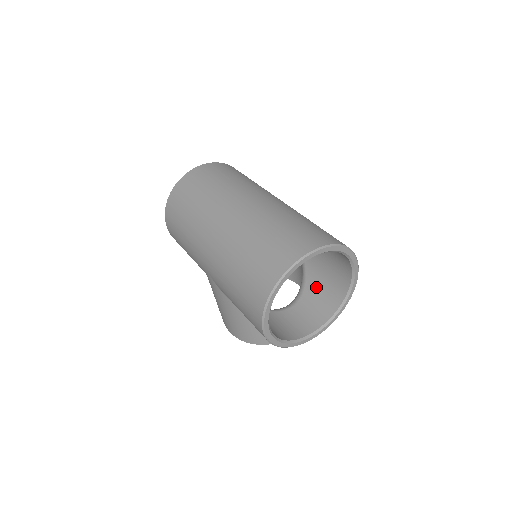
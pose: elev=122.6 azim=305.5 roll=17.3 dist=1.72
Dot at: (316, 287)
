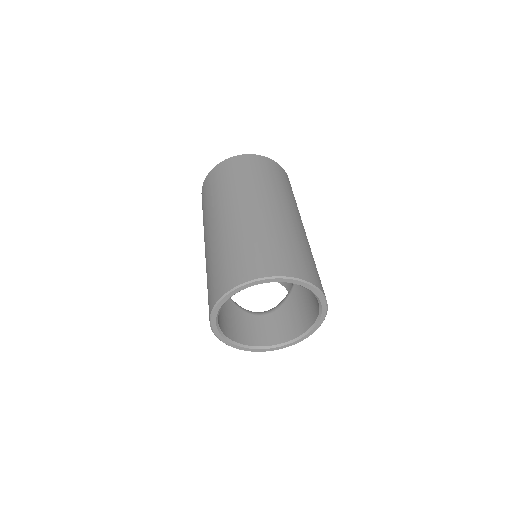
Dot at: (291, 309)
